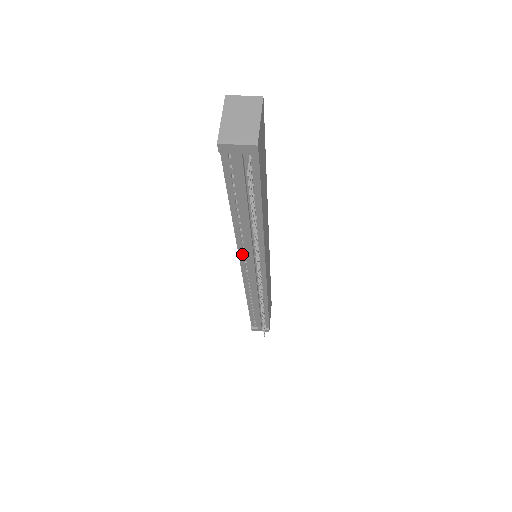
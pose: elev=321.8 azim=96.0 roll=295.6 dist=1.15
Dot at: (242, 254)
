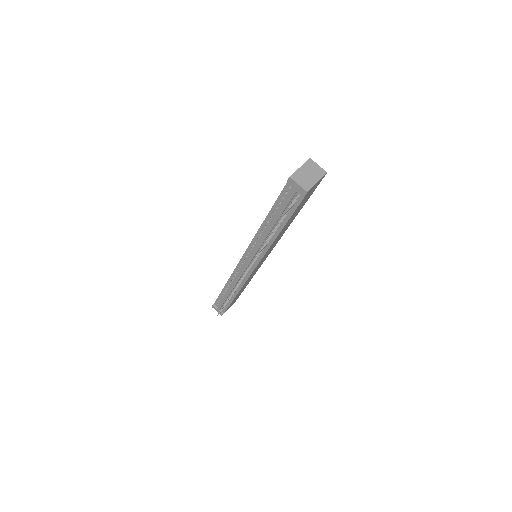
Dot at: (251, 247)
